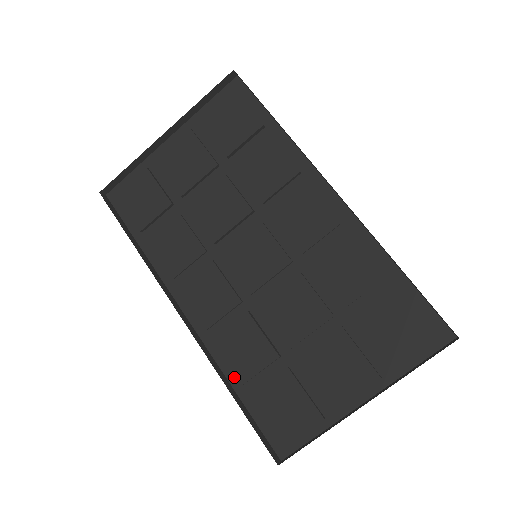
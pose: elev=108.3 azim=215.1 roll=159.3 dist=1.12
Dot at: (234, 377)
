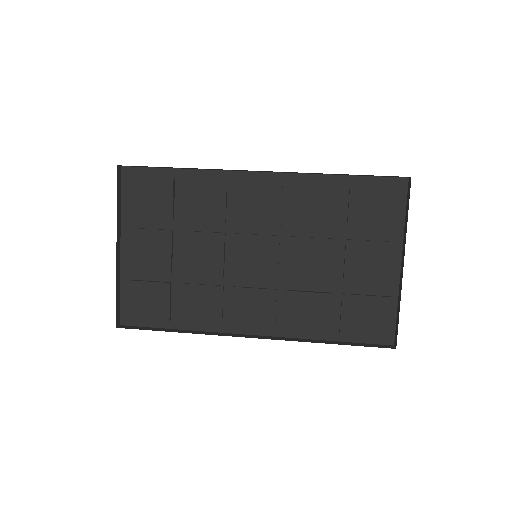
Dot at: (319, 334)
